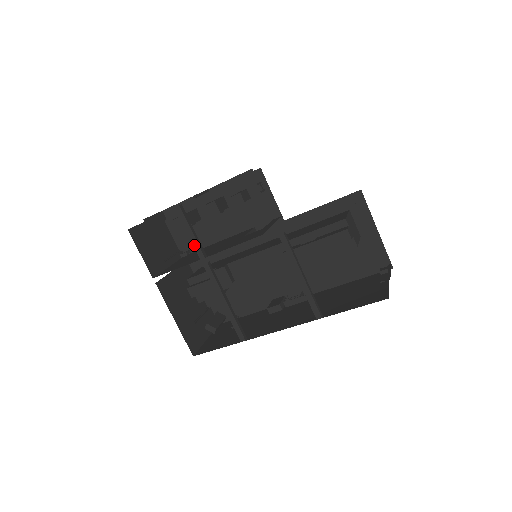
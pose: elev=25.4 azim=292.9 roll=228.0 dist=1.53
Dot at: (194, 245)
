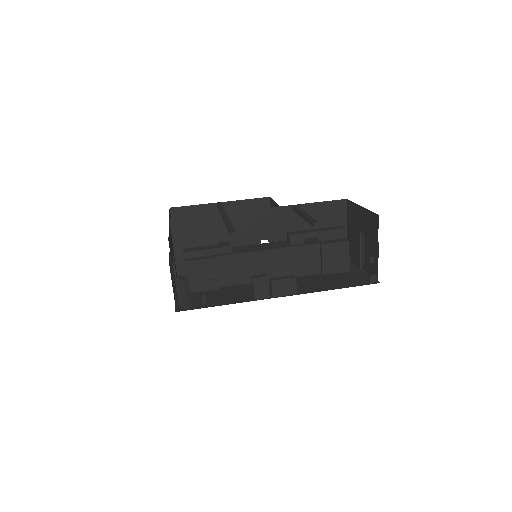
Dot at: (220, 209)
